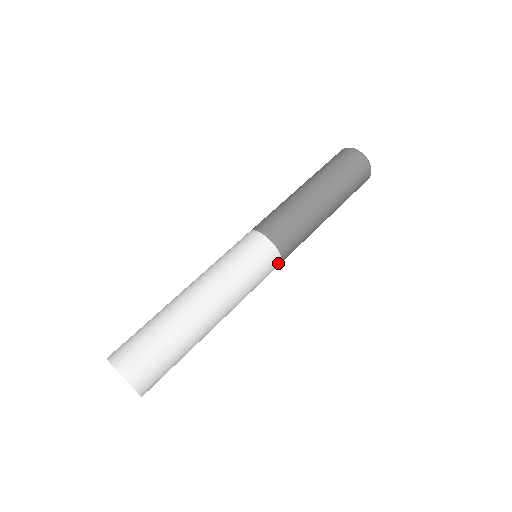
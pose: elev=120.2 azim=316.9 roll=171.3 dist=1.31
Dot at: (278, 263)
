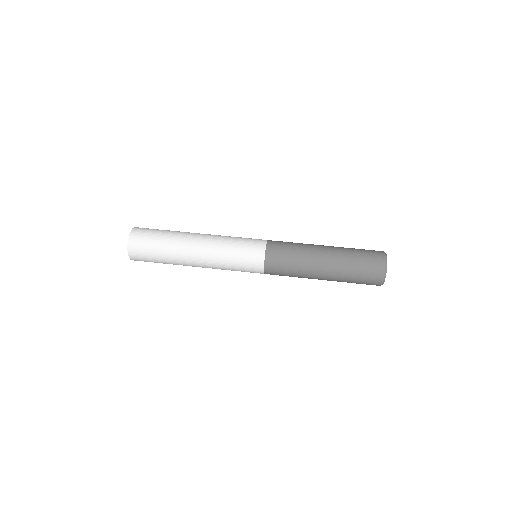
Dot at: (260, 267)
